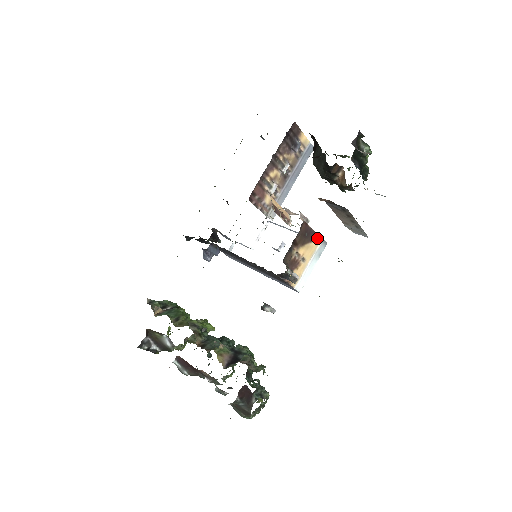
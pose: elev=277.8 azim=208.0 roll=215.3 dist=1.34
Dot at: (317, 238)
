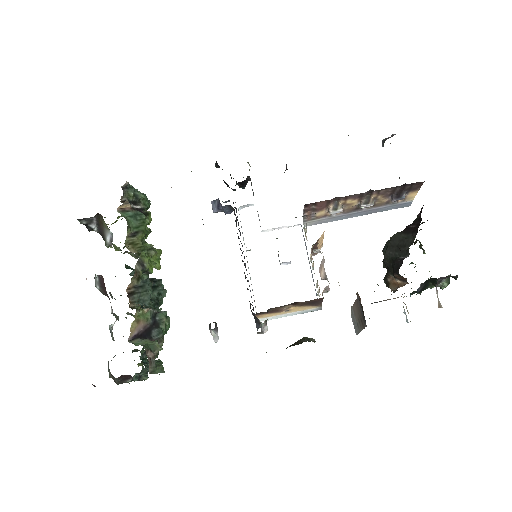
Dot at: (318, 305)
